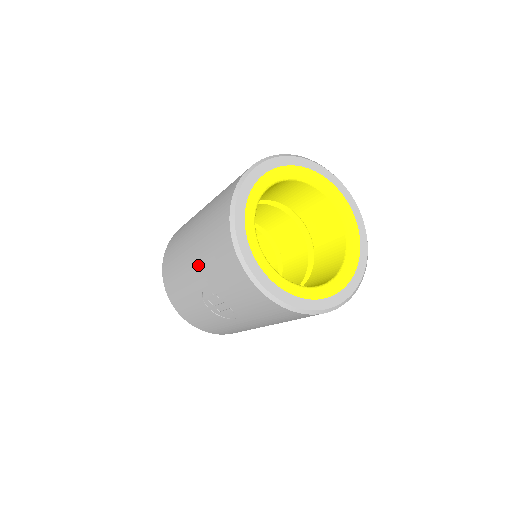
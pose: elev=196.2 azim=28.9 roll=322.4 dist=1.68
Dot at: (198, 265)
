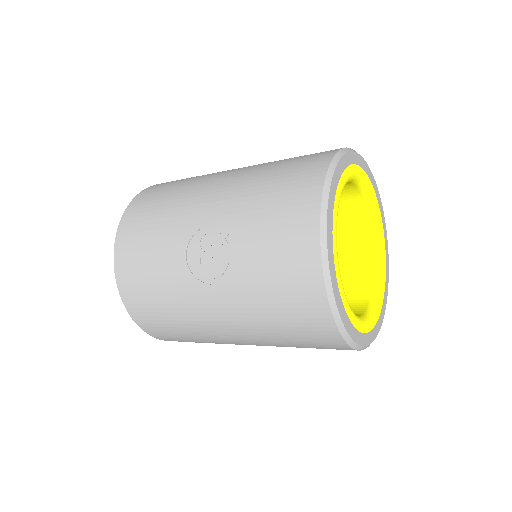
Dot at: (227, 195)
